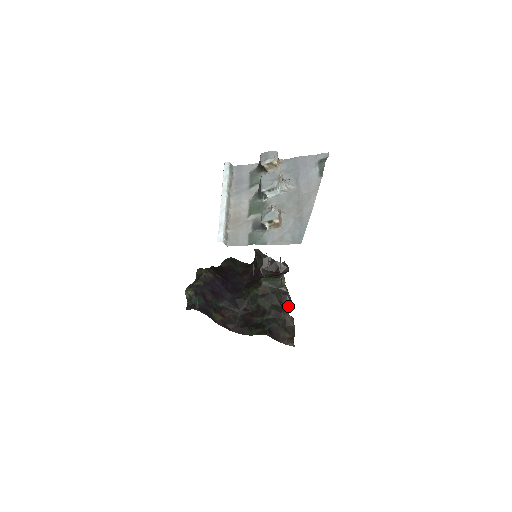
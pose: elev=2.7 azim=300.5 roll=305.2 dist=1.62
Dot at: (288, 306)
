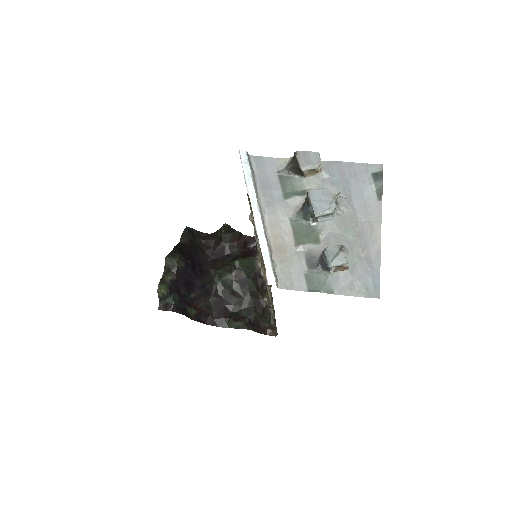
Dot at: (265, 292)
